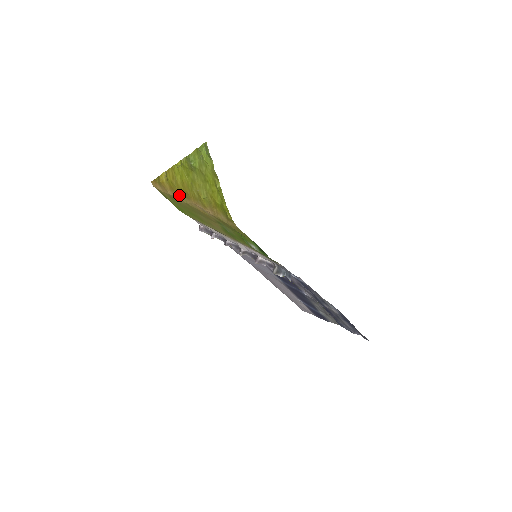
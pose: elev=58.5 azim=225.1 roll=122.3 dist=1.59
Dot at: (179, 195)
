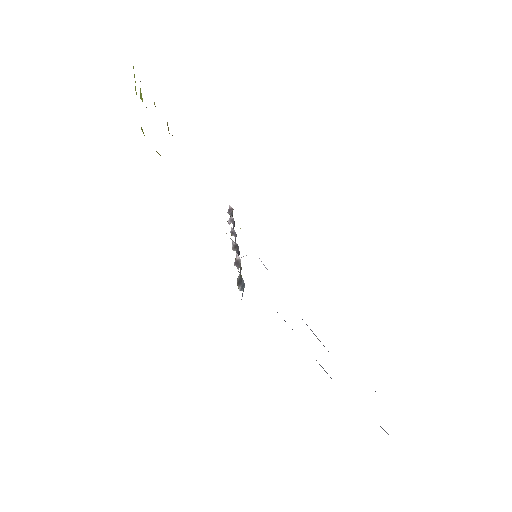
Dot at: occluded
